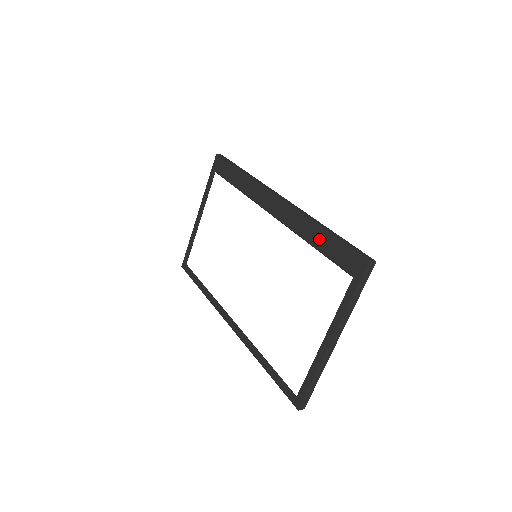
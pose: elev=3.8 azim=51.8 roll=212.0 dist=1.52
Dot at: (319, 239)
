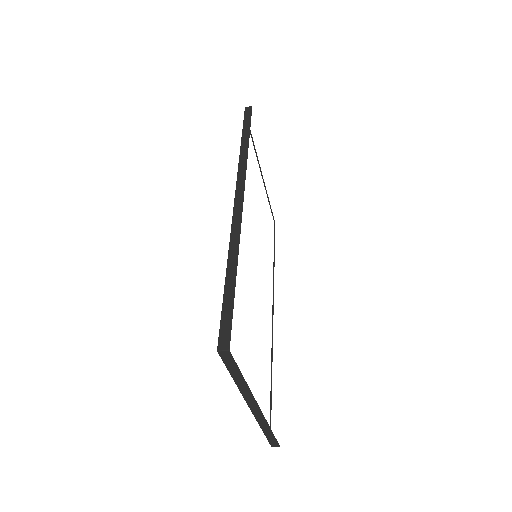
Dot at: occluded
